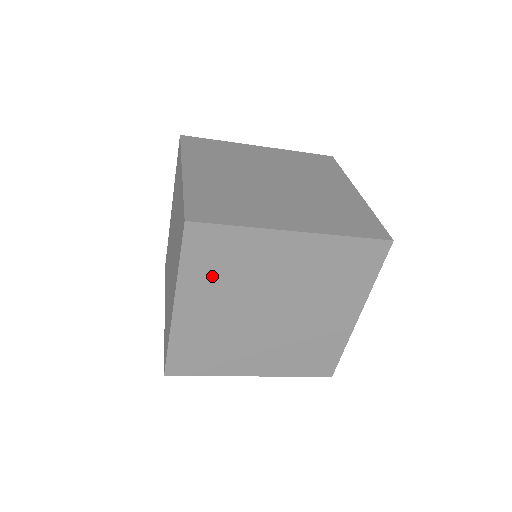
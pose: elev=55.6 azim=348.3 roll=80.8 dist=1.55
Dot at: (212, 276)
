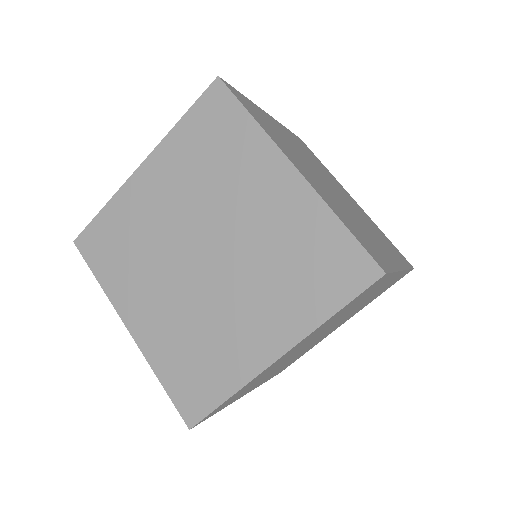
Dot at: (125, 268)
